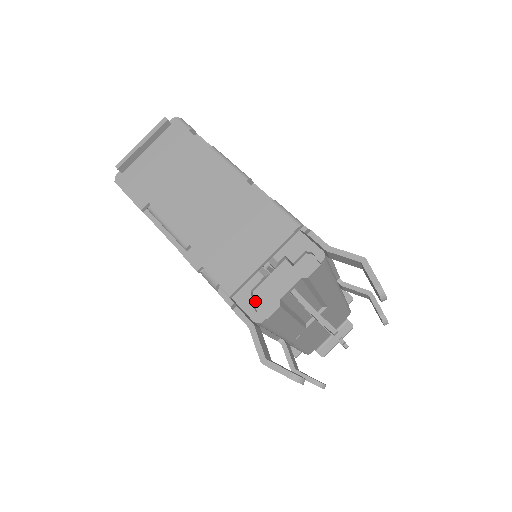
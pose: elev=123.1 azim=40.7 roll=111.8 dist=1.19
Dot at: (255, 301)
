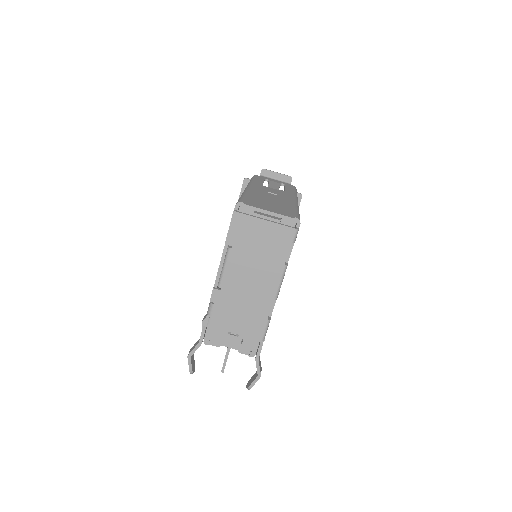
Dot at: (214, 335)
